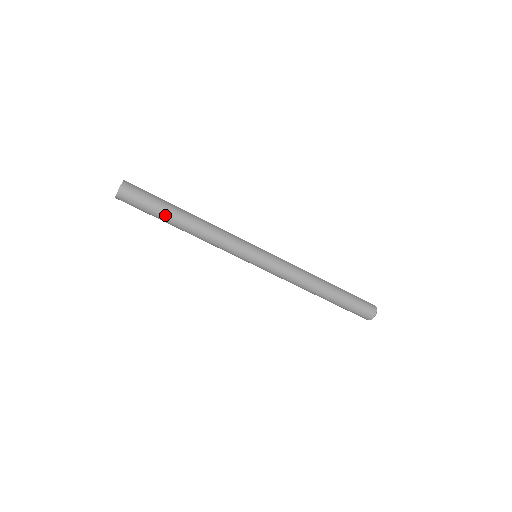
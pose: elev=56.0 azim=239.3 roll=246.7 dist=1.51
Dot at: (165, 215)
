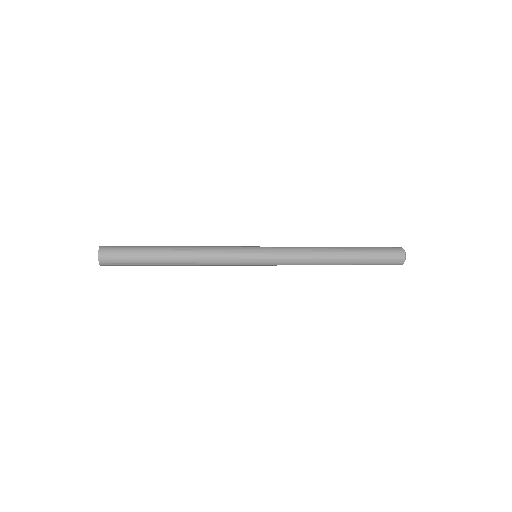
Dot at: (151, 261)
